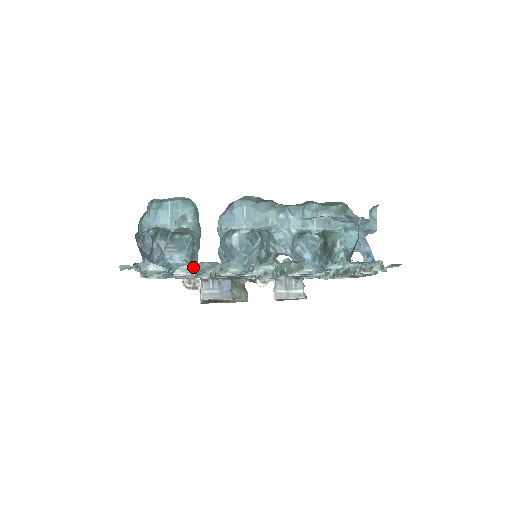
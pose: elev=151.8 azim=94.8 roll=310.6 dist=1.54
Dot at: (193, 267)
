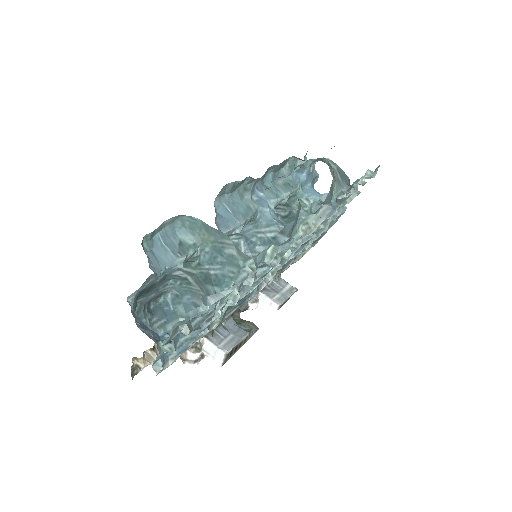
Dot at: (246, 274)
